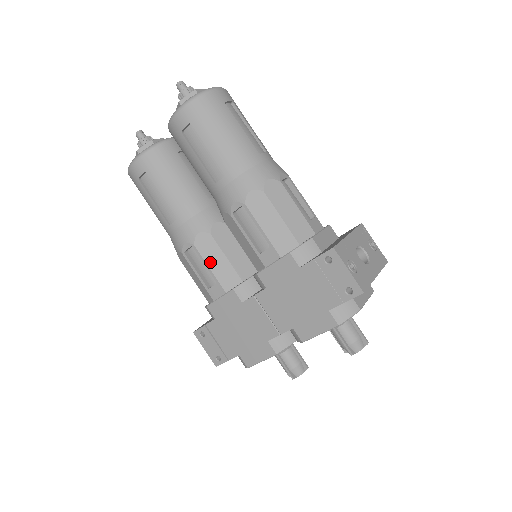
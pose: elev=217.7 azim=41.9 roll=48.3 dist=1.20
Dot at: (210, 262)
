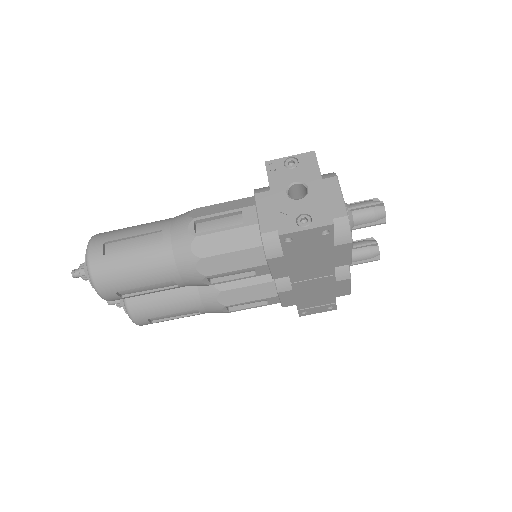
Dot at: (246, 299)
